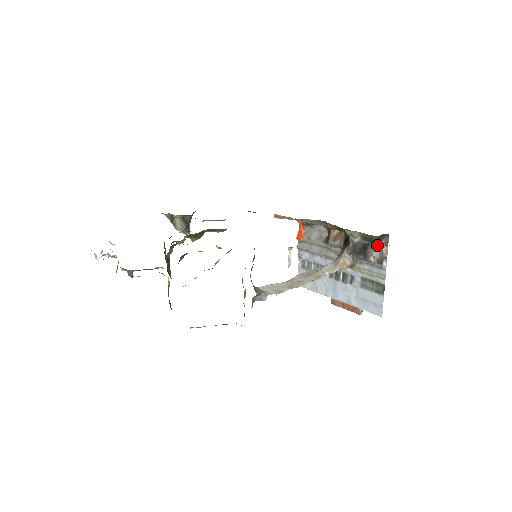
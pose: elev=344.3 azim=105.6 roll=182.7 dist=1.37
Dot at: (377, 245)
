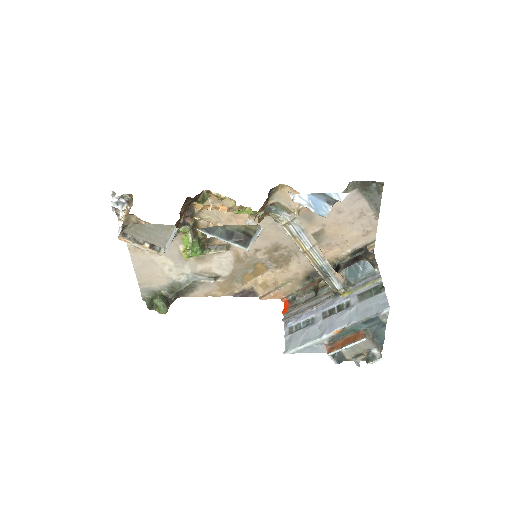
Dot at: (366, 258)
